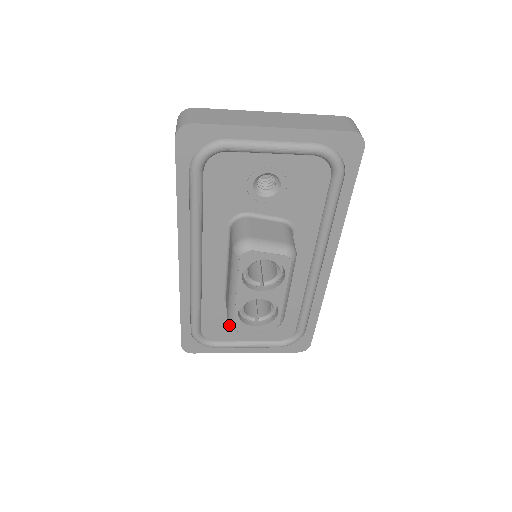
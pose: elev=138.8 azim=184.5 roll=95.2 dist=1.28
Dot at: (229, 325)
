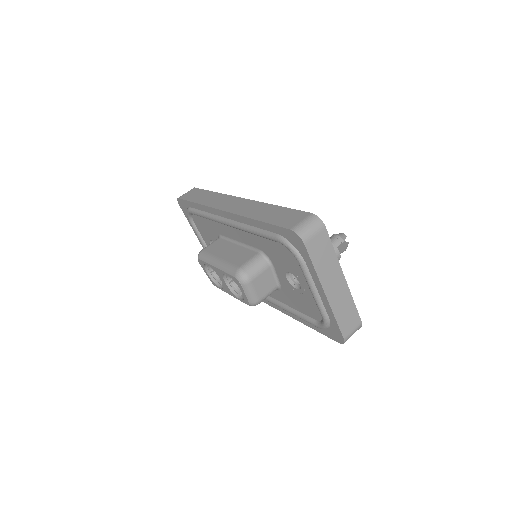
Dot at: (199, 254)
